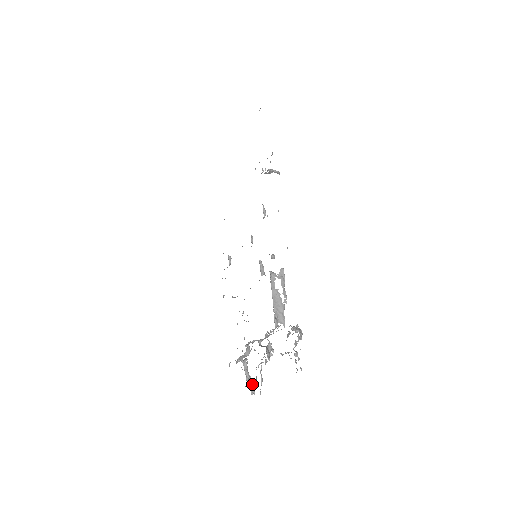
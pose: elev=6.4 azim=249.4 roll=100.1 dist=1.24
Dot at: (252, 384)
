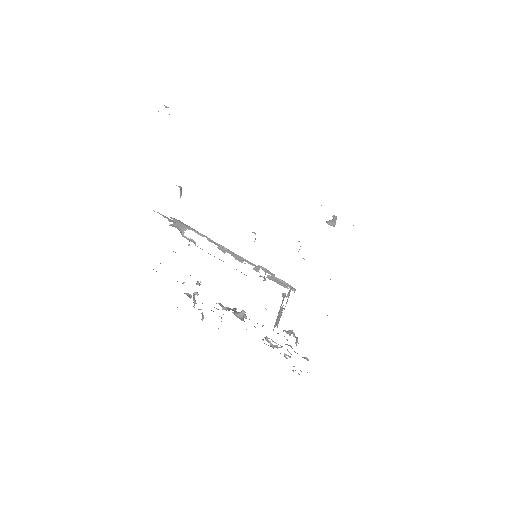
Dot at: occluded
